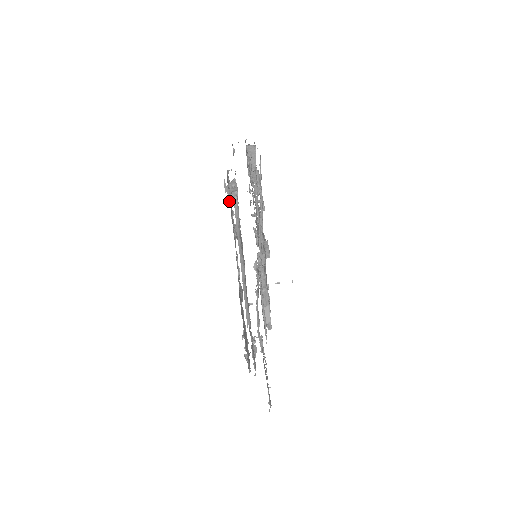
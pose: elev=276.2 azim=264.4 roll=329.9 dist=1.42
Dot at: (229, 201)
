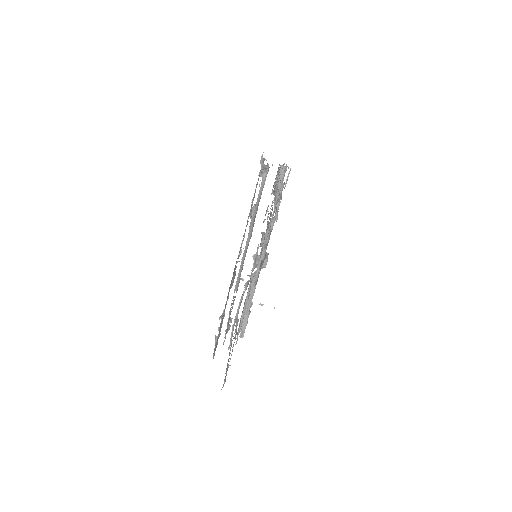
Dot at: (260, 173)
